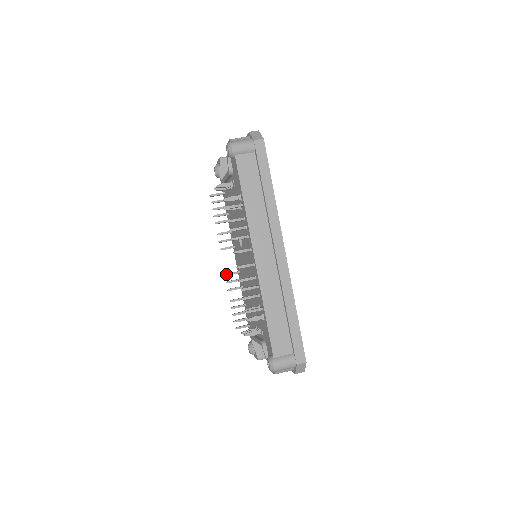
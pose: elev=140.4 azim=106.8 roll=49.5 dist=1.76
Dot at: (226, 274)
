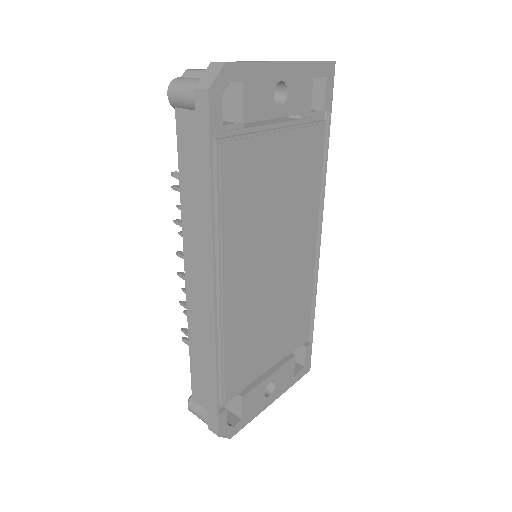
Dot at: occluded
